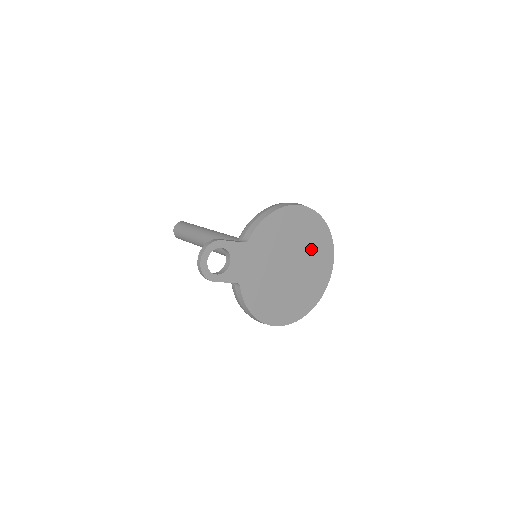
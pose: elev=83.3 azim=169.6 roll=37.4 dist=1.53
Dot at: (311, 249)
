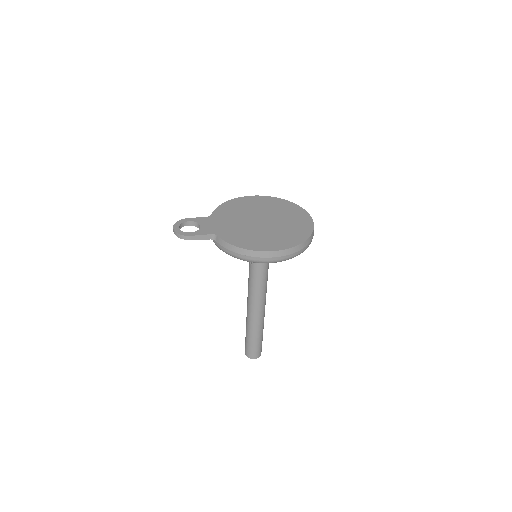
Dot at: (277, 211)
